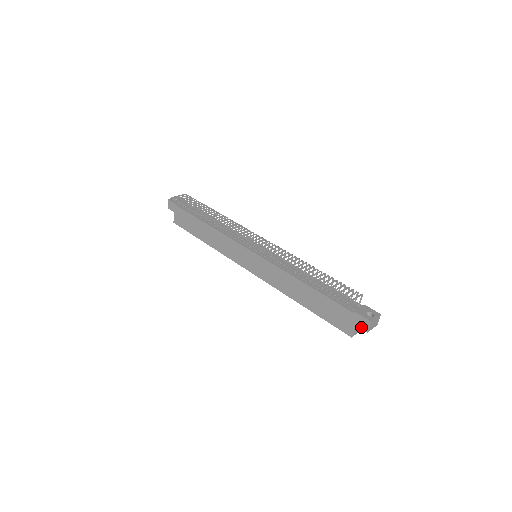
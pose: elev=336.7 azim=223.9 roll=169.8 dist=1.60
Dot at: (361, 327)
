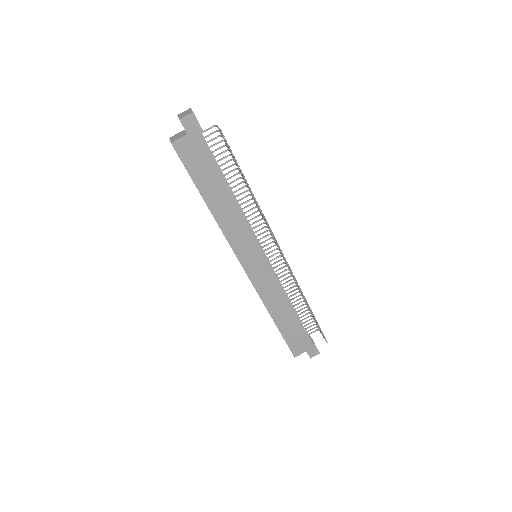
Dot at: (309, 354)
